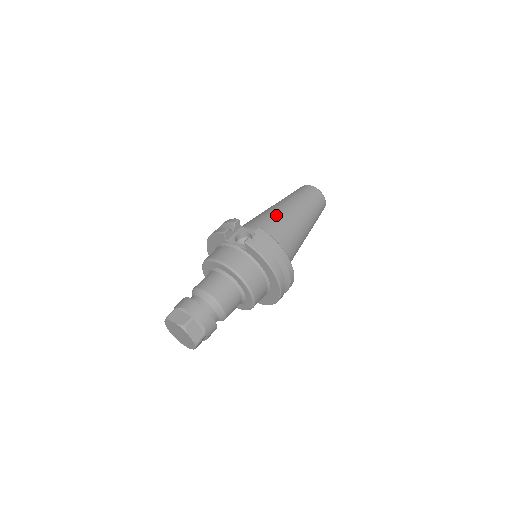
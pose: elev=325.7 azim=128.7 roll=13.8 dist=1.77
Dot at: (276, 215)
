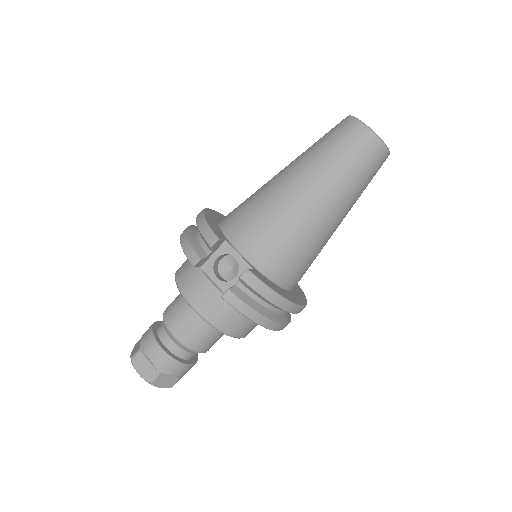
Dot at: (286, 214)
